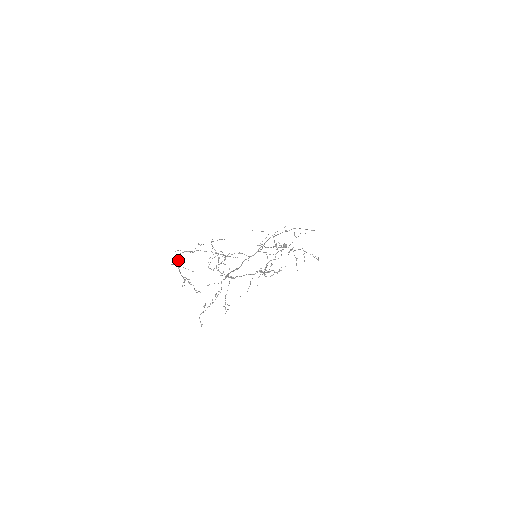
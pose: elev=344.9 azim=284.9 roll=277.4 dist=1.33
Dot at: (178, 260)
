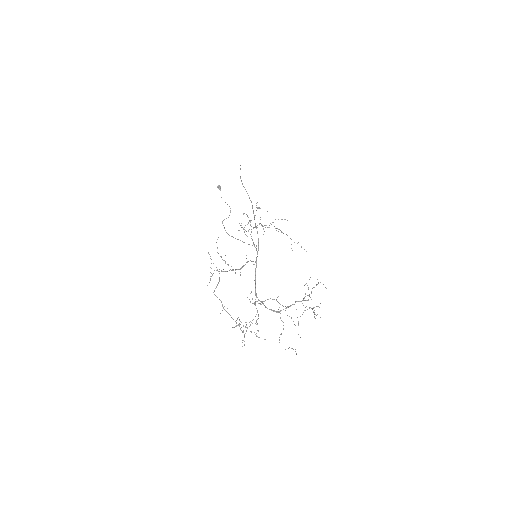
Dot at: (221, 302)
